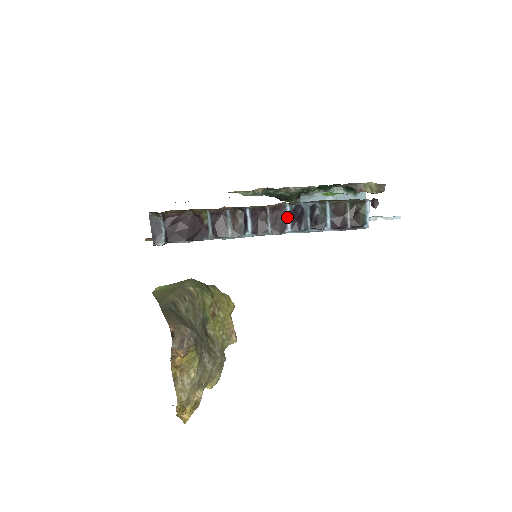
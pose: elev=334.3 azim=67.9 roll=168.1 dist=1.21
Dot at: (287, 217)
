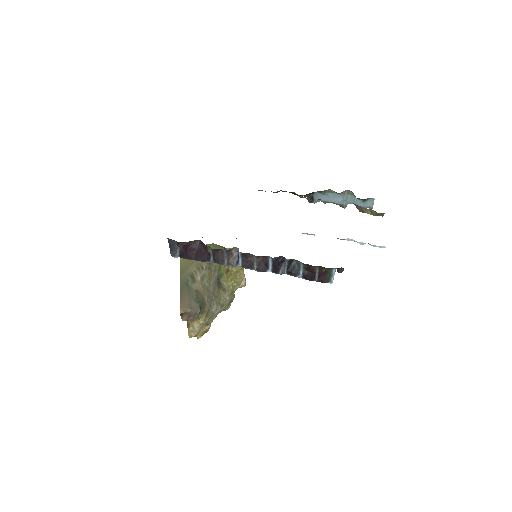
Dot at: (269, 263)
